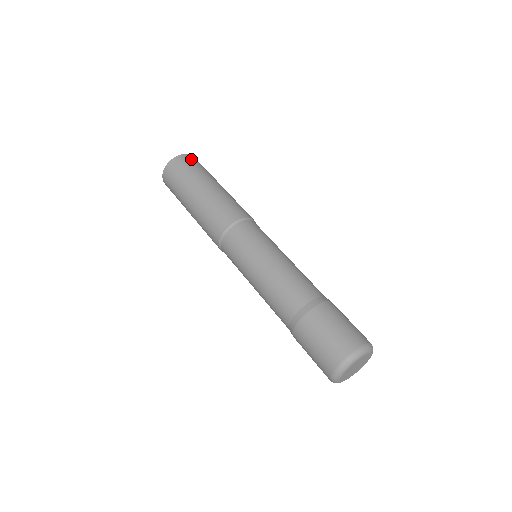
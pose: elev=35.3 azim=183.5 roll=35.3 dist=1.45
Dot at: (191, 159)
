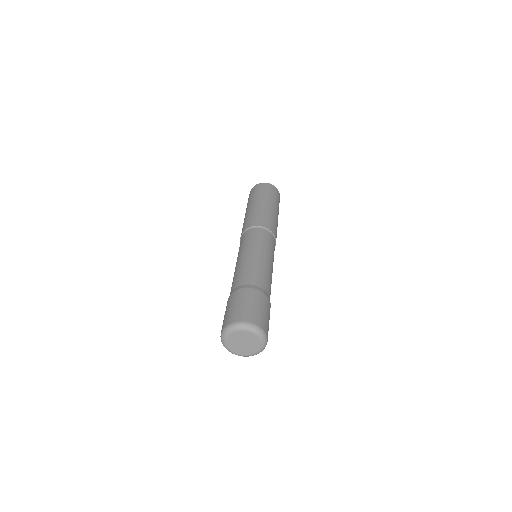
Dot at: (277, 192)
